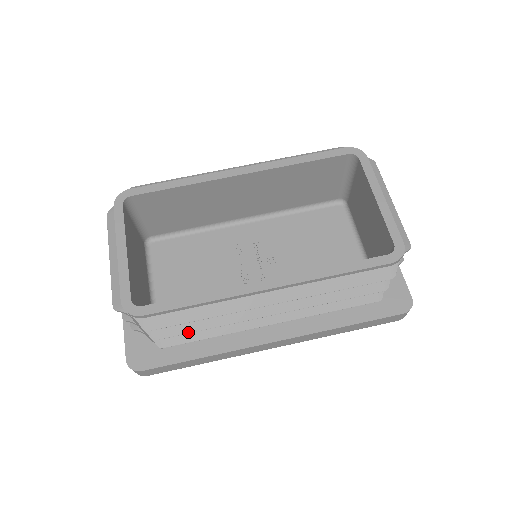
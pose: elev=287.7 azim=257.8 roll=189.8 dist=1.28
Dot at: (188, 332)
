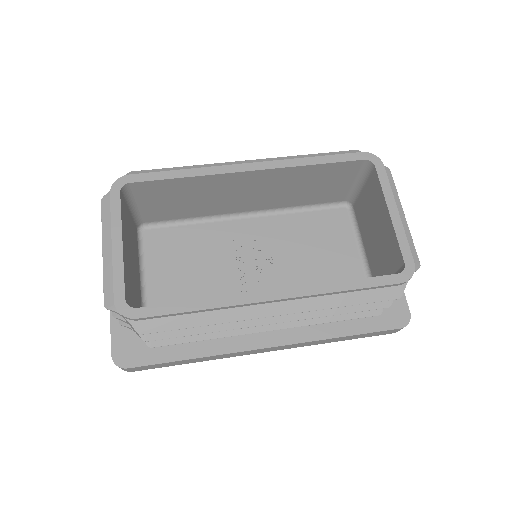
Dot at: (182, 335)
